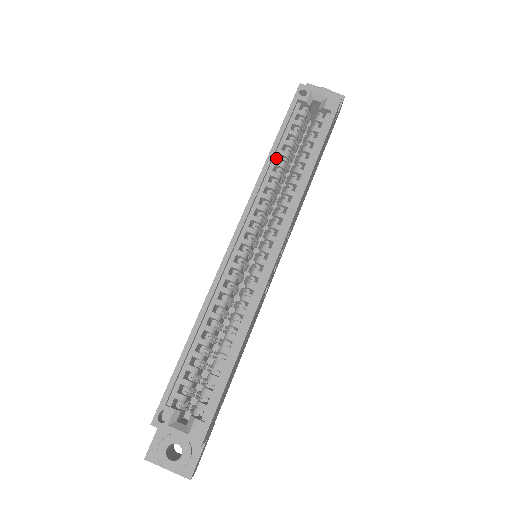
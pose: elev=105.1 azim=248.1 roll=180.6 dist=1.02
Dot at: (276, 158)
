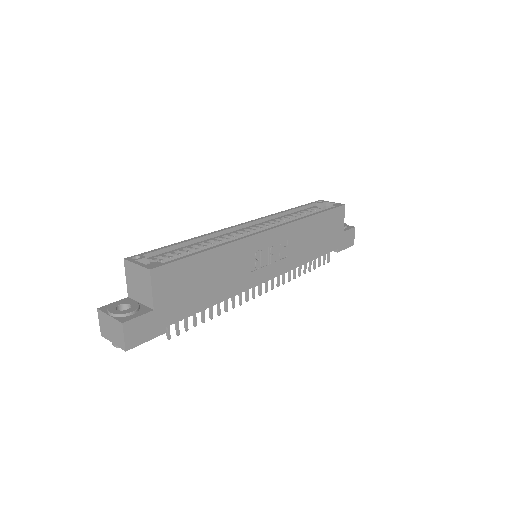
Dot at: (290, 214)
